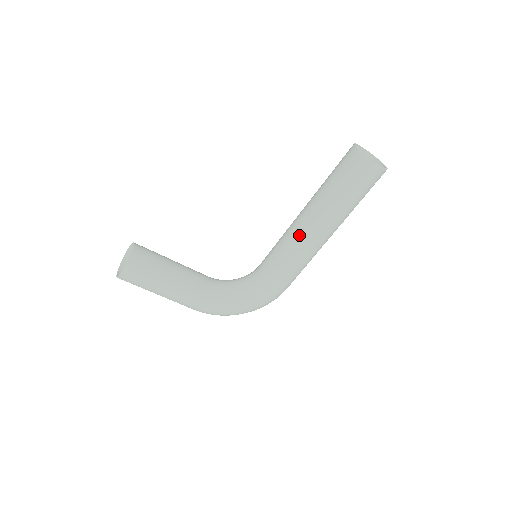
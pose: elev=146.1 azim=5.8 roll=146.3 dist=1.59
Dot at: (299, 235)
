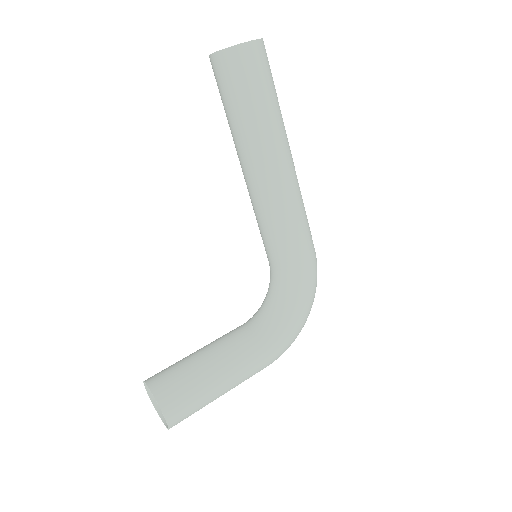
Dot at: (266, 190)
